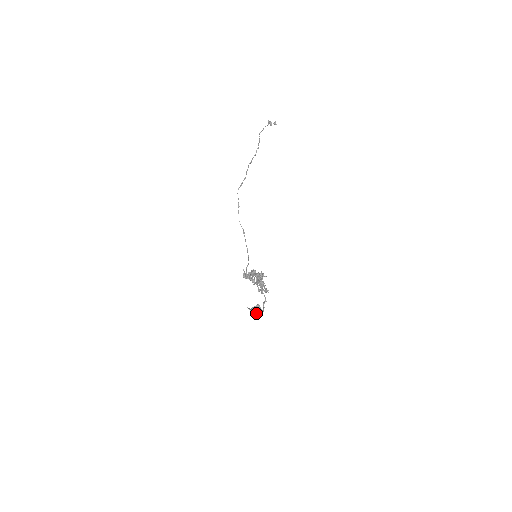
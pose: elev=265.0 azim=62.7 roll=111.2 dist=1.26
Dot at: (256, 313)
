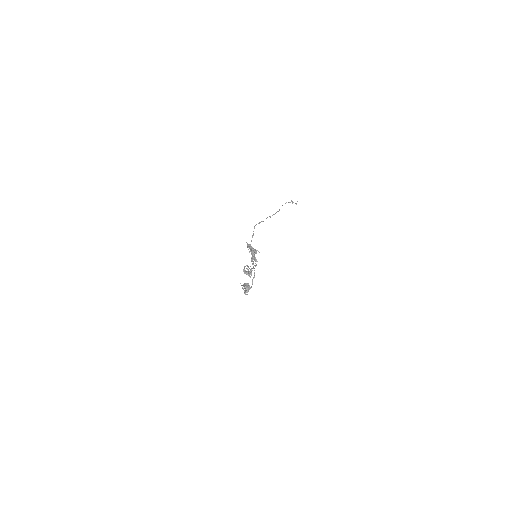
Dot at: (245, 289)
